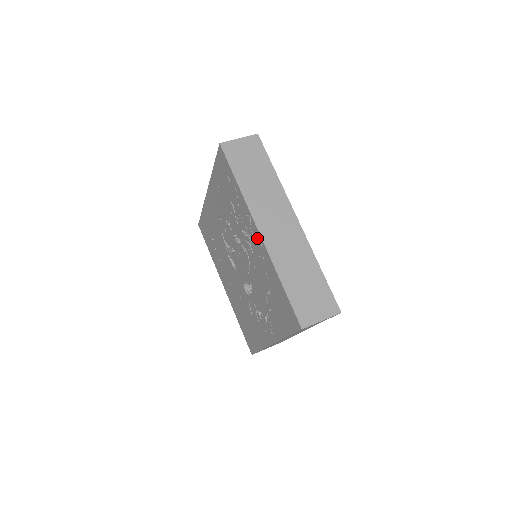
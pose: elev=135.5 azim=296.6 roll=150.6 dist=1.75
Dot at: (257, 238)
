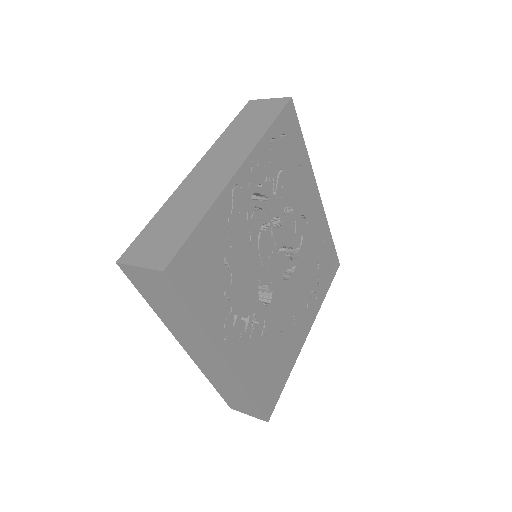
Dot at: occluded
